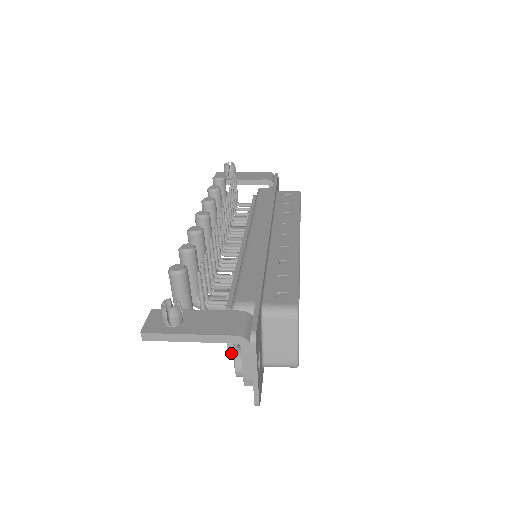
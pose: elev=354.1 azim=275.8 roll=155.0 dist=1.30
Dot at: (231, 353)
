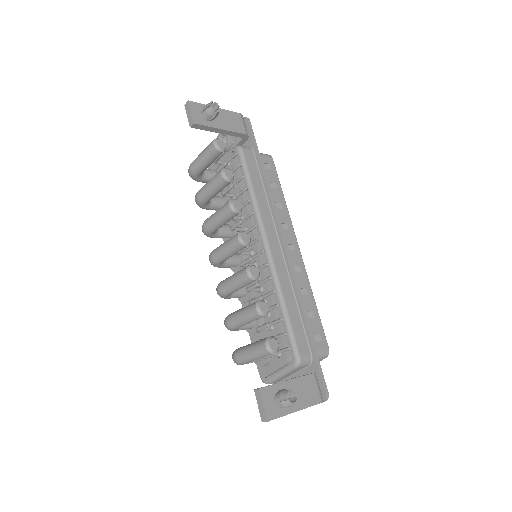
Dot at: (268, 376)
